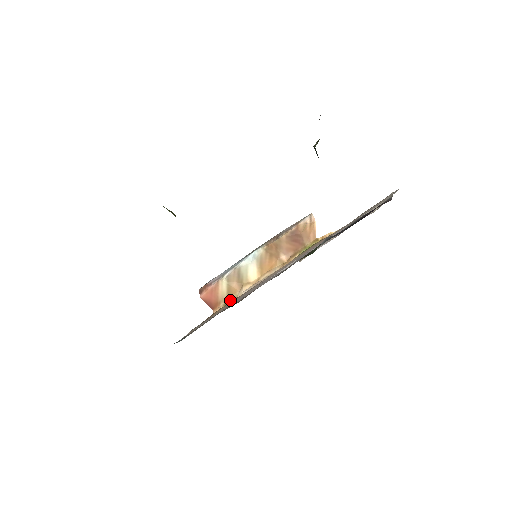
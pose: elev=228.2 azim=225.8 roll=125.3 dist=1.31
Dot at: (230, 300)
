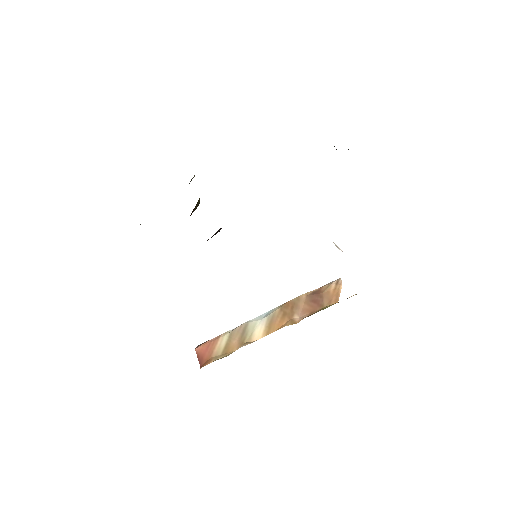
Dot at: (223, 357)
